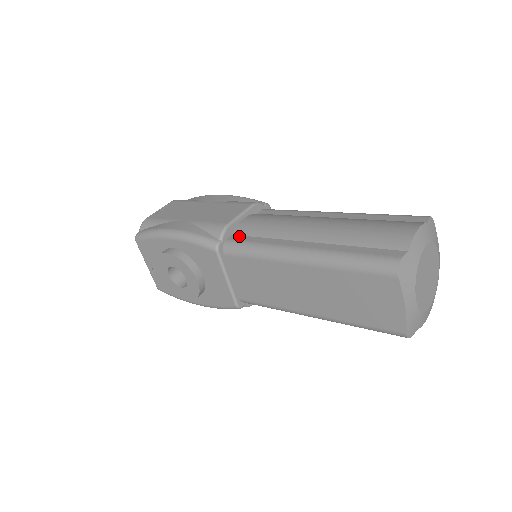
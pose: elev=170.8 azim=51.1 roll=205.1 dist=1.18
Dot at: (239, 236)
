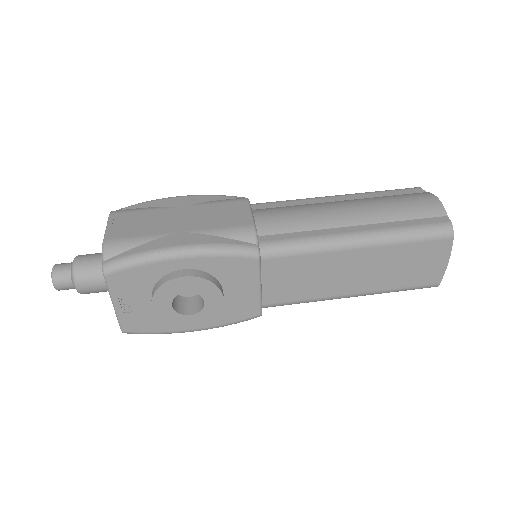
Dot at: (269, 236)
